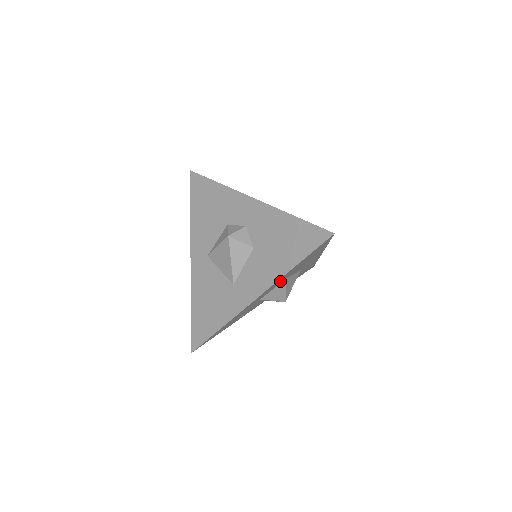
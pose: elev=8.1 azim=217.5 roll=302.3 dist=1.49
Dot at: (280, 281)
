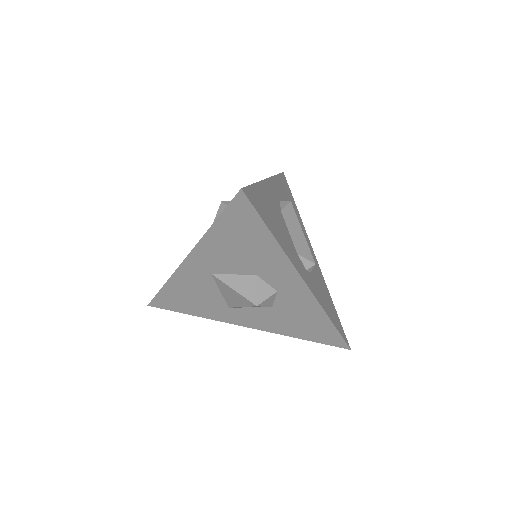
Dot at: occluded
